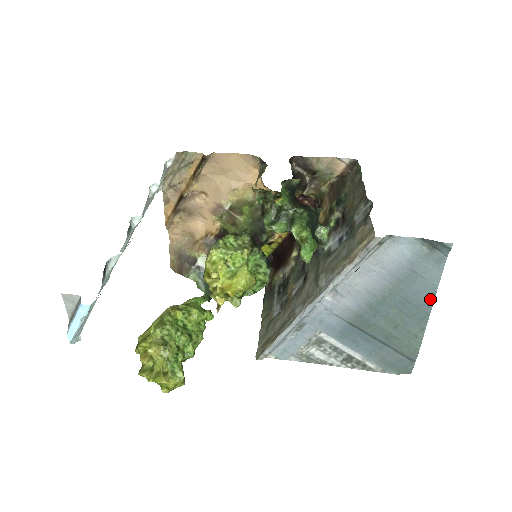
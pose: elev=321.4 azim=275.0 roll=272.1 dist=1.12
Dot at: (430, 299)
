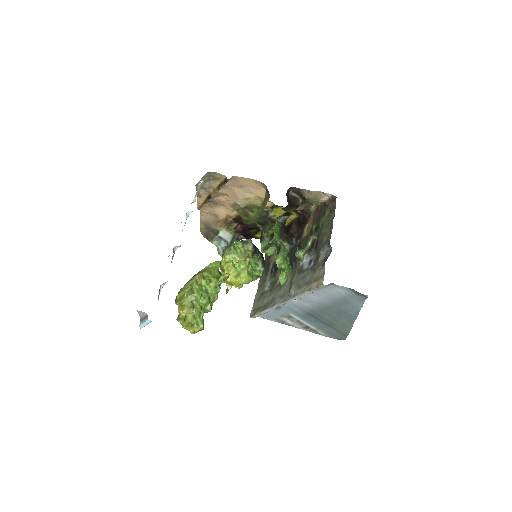
Dot at: (356, 314)
